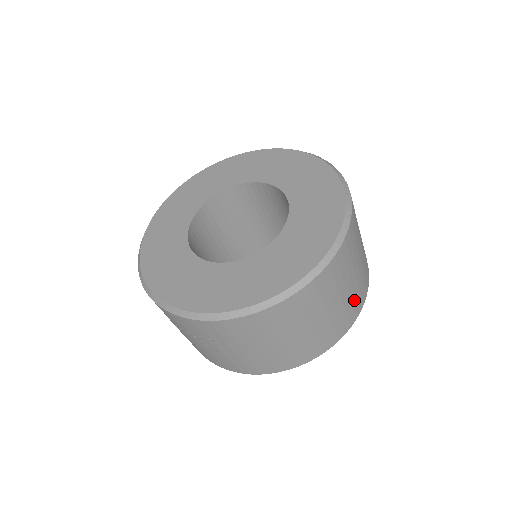
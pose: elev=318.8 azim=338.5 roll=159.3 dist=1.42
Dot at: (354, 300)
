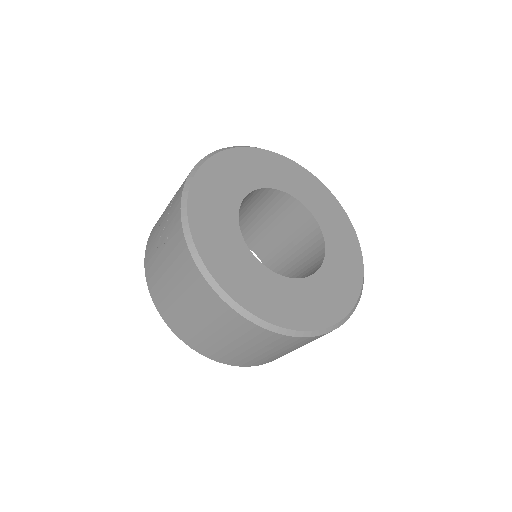
Dot at: (241, 358)
